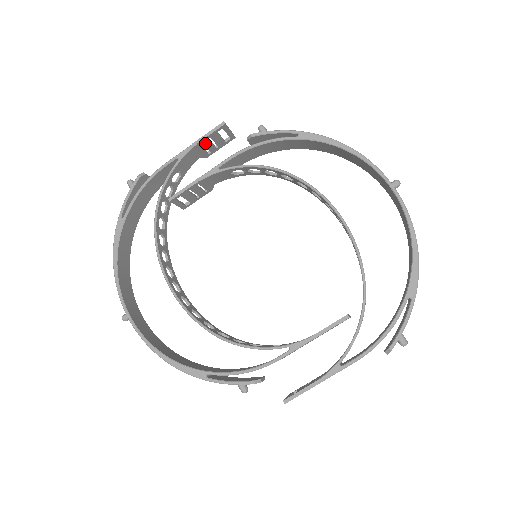
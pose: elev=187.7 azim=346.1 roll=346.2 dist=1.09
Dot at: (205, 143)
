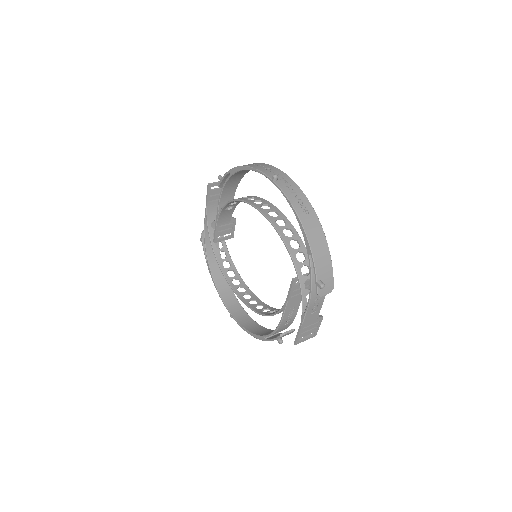
Dot at: (212, 199)
